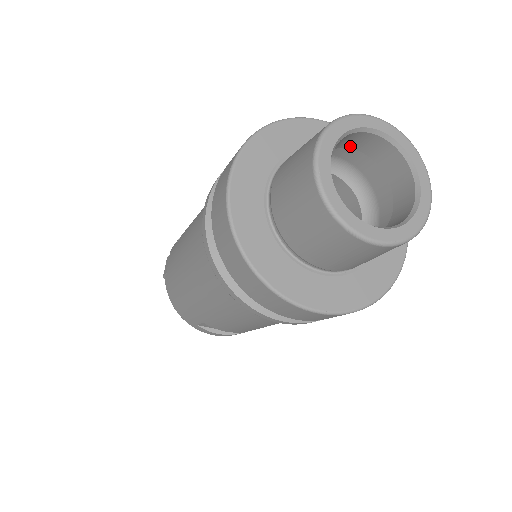
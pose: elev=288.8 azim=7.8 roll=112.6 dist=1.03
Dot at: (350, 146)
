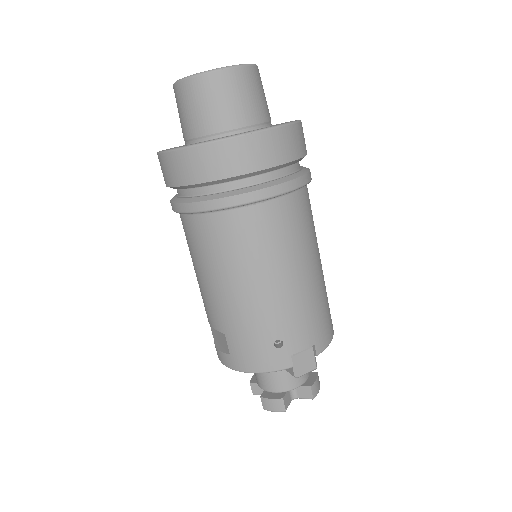
Dot at: occluded
